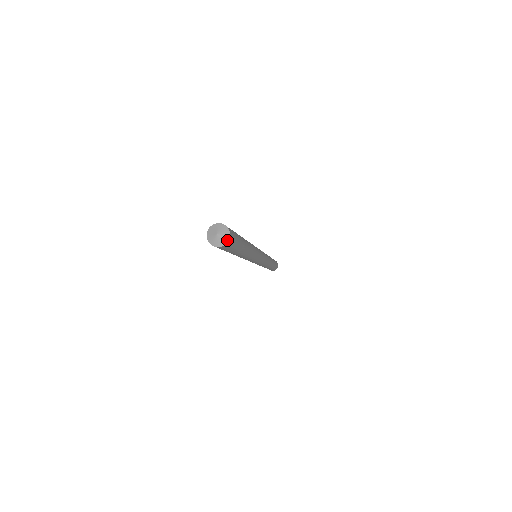
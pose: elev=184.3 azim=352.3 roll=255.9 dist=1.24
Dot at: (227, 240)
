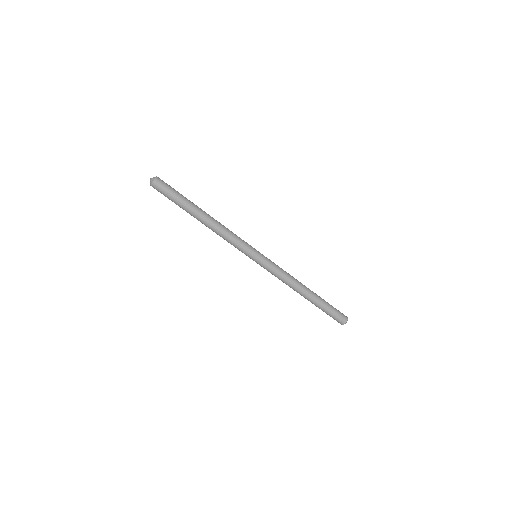
Dot at: (156, 176)
